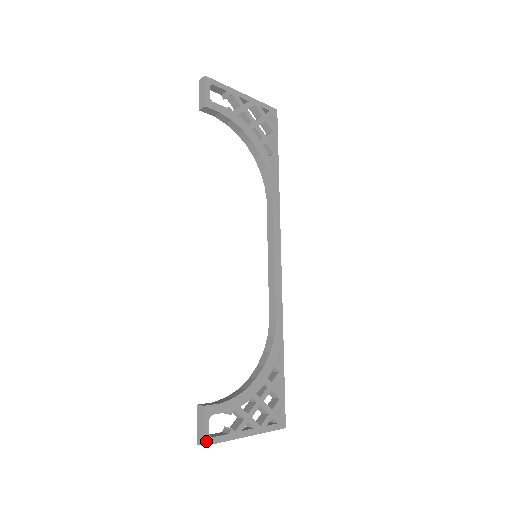
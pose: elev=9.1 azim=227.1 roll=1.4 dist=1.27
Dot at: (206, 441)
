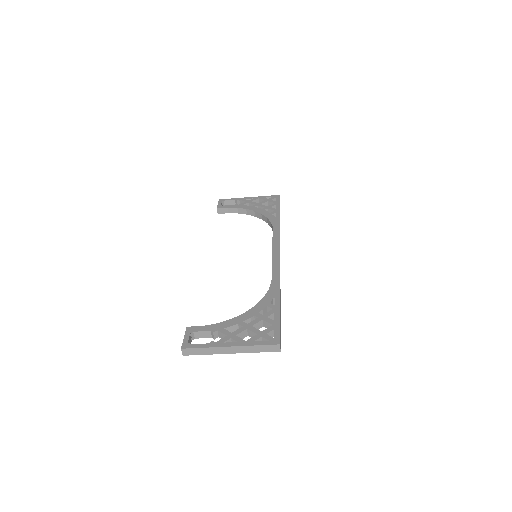
Dot at: (184, 346)
